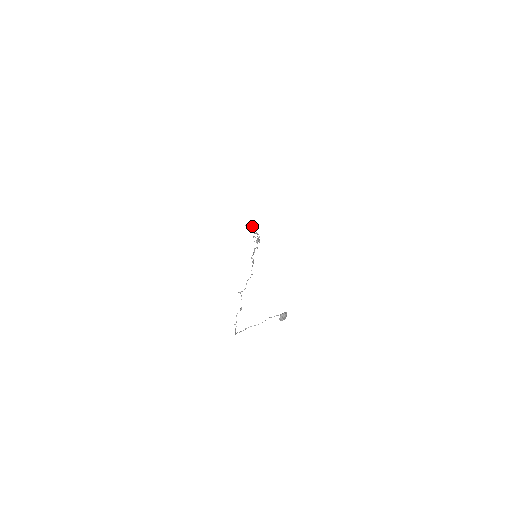
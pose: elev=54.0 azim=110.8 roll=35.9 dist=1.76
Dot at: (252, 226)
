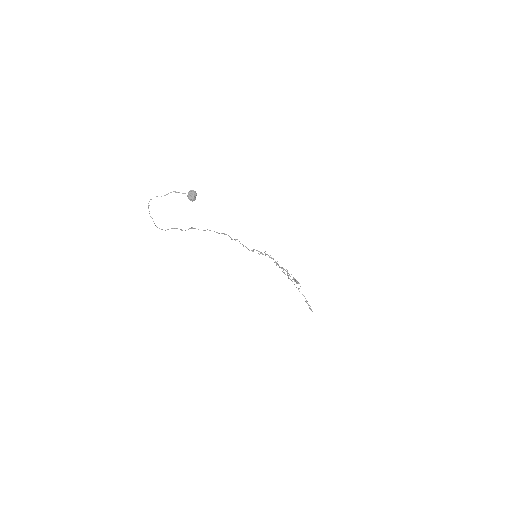
Dot at: (294, 281)
